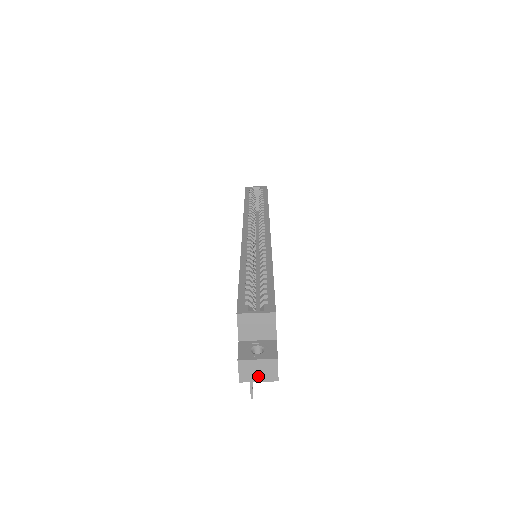
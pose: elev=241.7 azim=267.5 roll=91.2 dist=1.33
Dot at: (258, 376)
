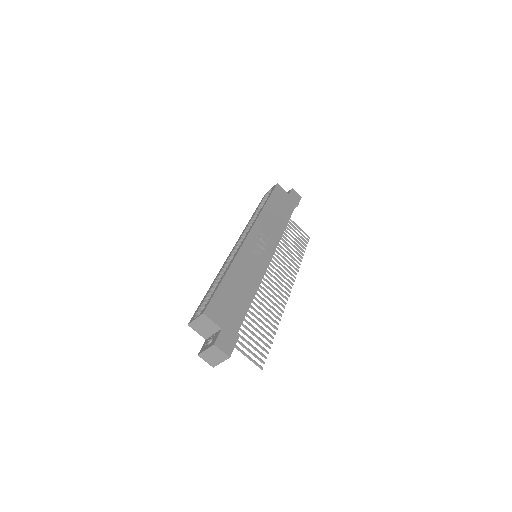
Dot at: (217, 359)
